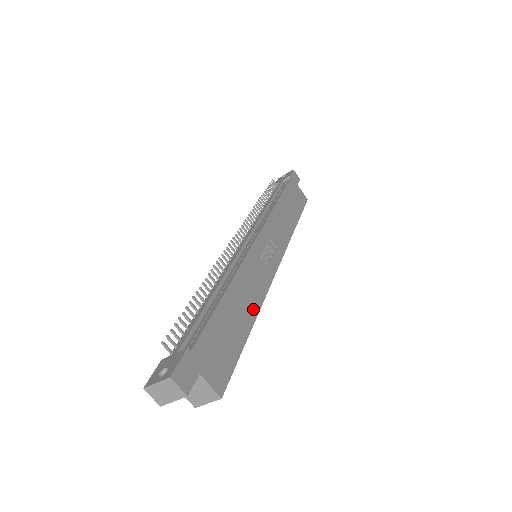
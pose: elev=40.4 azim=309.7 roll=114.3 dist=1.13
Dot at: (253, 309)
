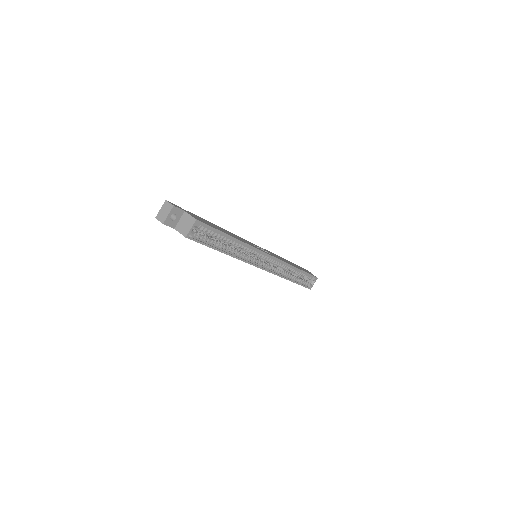
Dot at: (237, 238)
